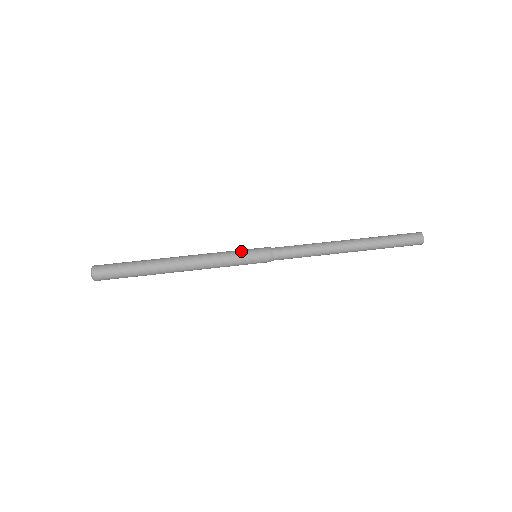
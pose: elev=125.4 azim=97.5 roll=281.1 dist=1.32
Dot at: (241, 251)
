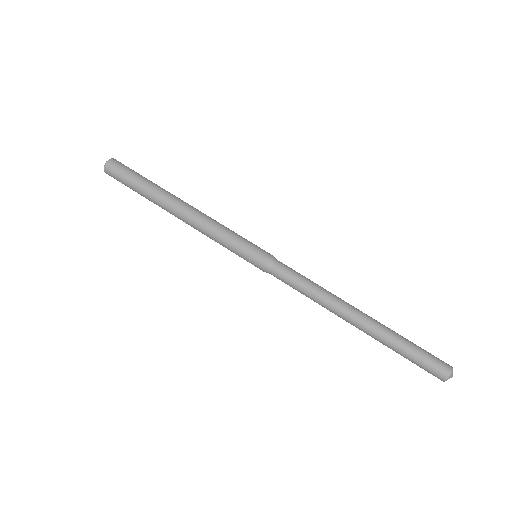
Dot at: (244, 240)
